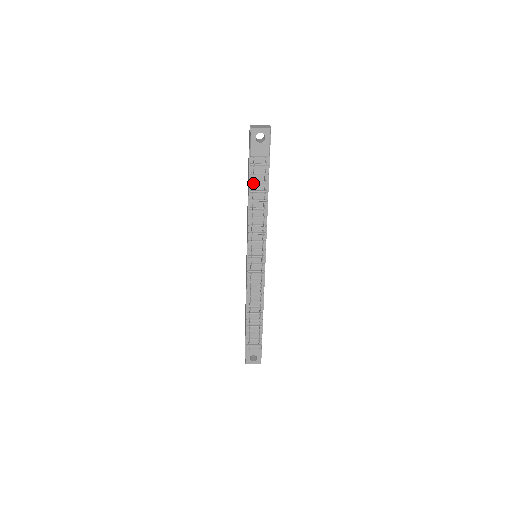
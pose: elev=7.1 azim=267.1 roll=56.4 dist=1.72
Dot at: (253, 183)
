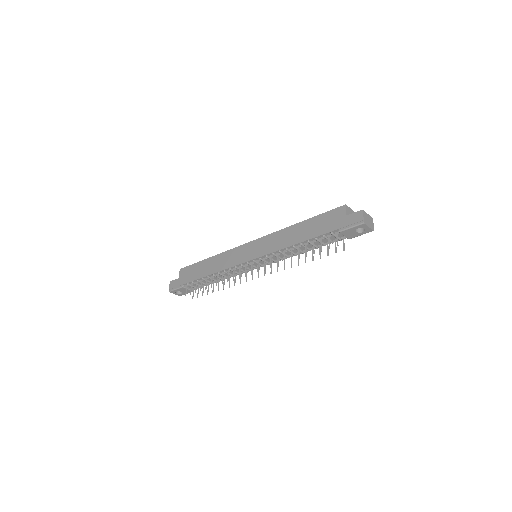
Dot at: (317, 240)
